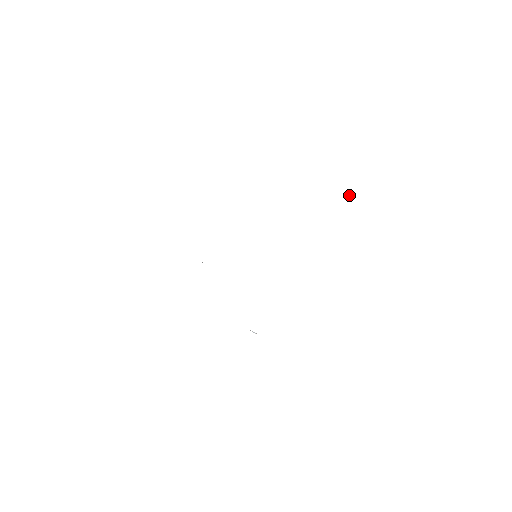
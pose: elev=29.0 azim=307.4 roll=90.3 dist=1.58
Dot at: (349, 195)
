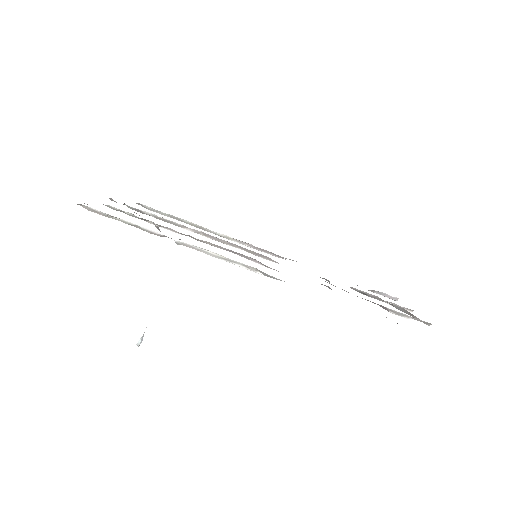
Dot at: (381, 294)
